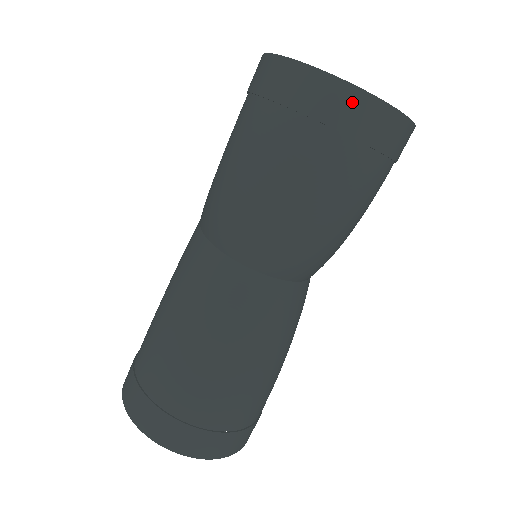
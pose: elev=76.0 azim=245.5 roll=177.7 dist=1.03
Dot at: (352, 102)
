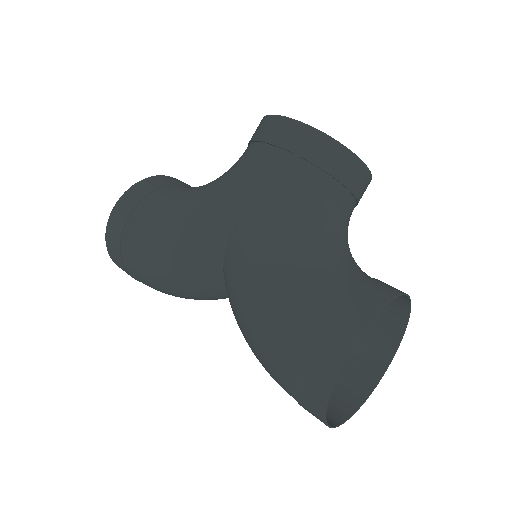
Dot at: occluded
